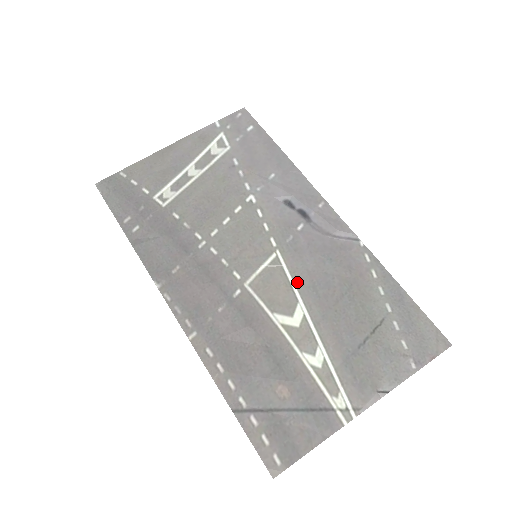
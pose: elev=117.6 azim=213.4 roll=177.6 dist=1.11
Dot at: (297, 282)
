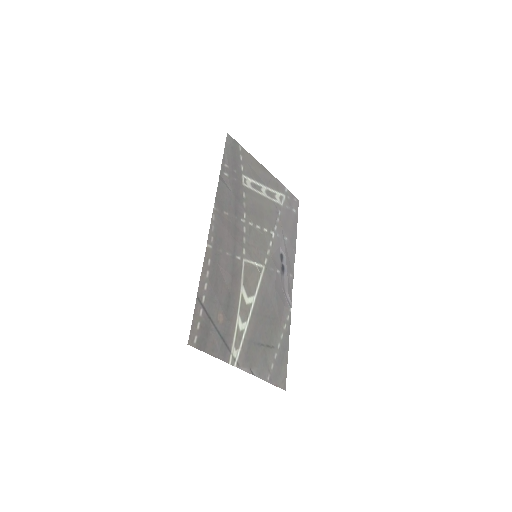
Dot at: (260, 288)
